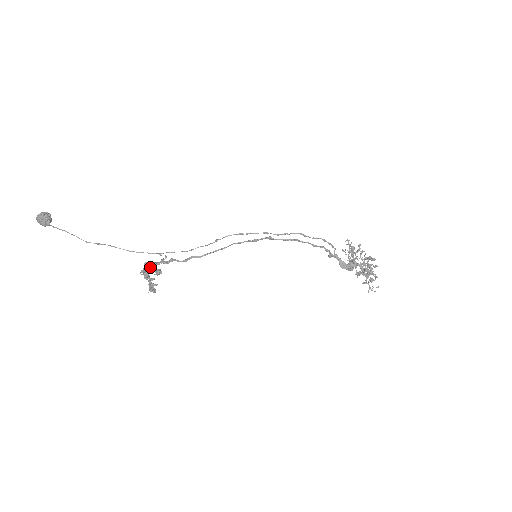
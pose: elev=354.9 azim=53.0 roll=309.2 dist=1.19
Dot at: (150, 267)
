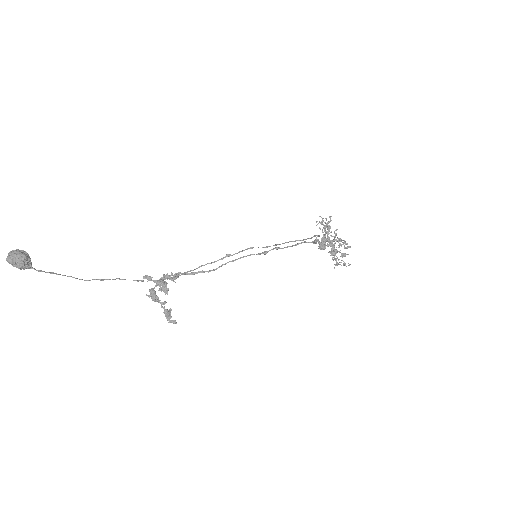
Dot at: (155, 285)
